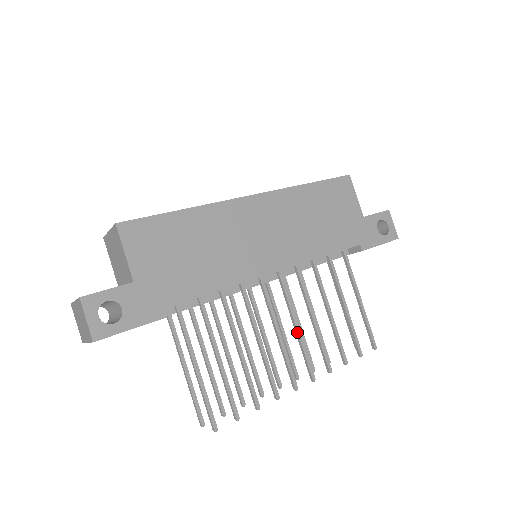
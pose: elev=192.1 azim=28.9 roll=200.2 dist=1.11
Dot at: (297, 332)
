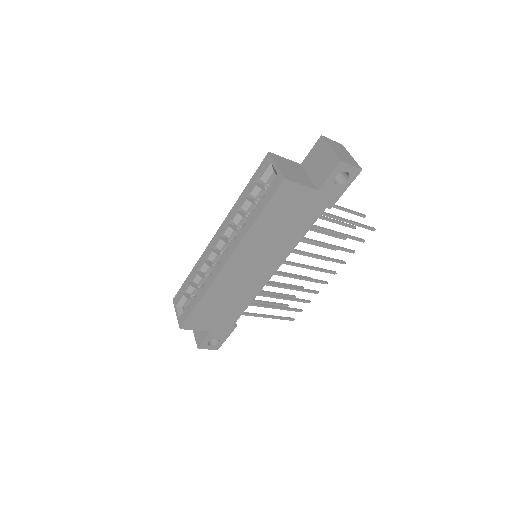
Dot at: (310, 269)
